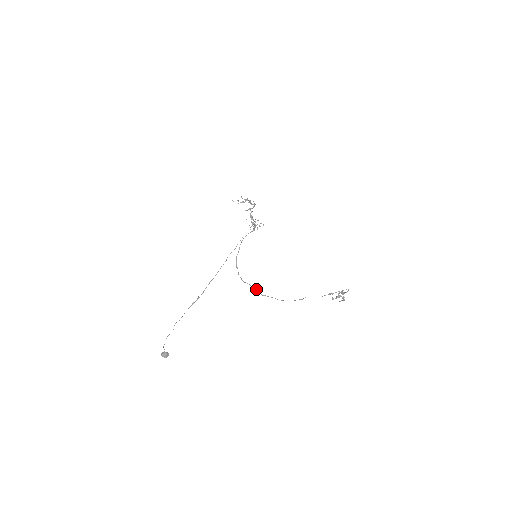
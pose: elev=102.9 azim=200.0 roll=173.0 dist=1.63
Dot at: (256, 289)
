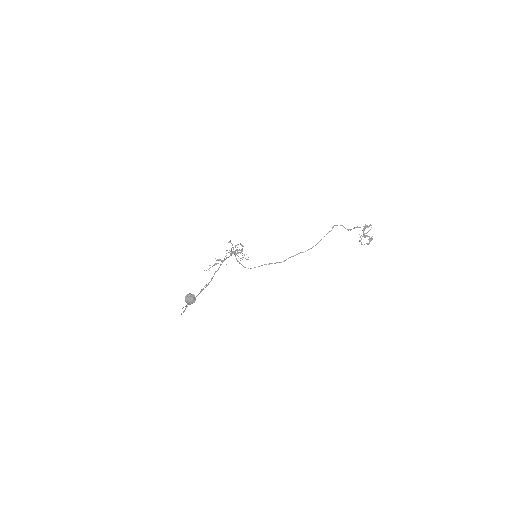
Dot at: (272, 263)
